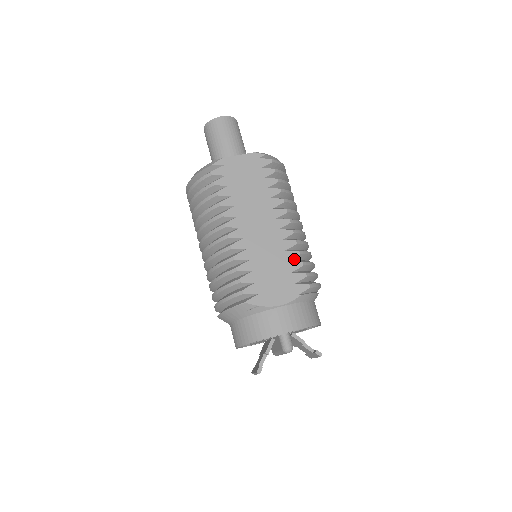
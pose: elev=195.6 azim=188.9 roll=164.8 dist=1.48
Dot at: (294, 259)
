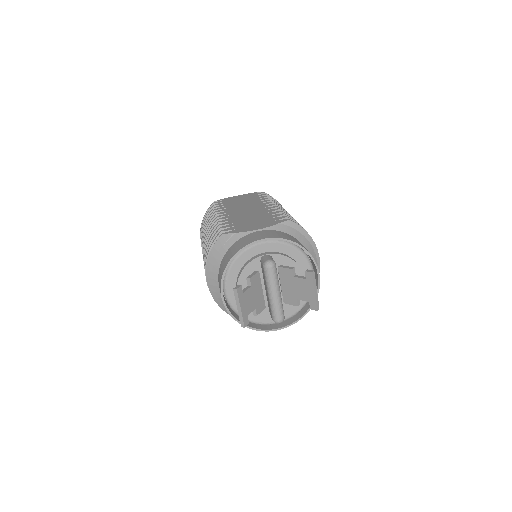
Dot at: occluded
